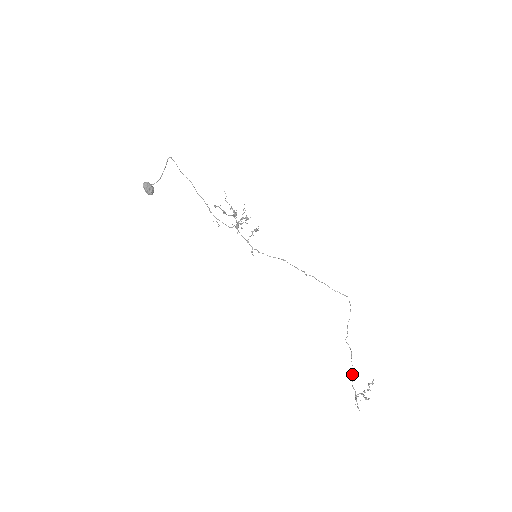
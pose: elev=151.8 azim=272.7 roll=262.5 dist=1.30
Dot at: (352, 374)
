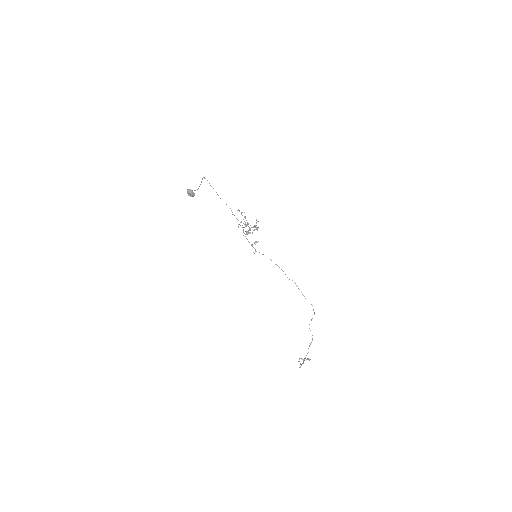
Dot at: (311, 342)
